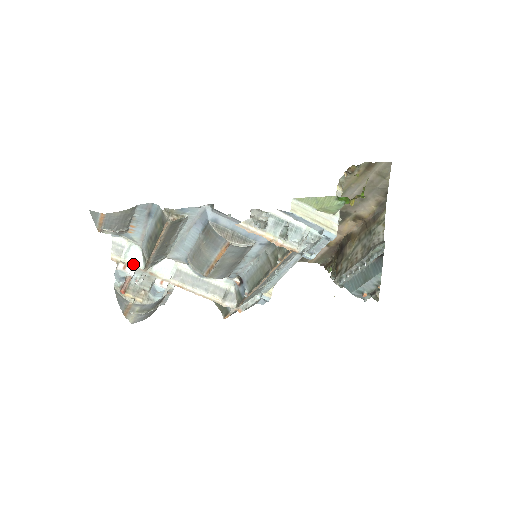
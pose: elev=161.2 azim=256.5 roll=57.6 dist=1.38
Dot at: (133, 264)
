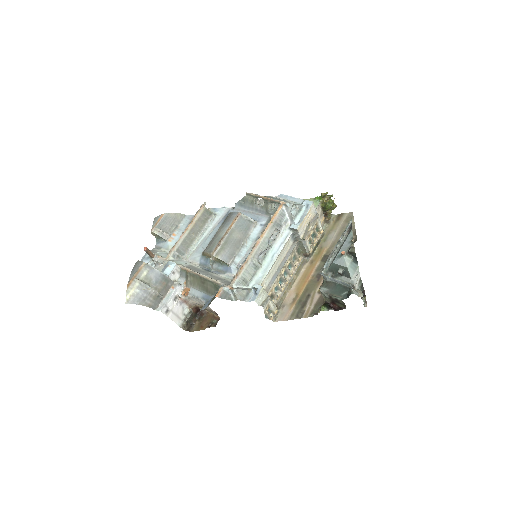
Dot at: (160, 256)
